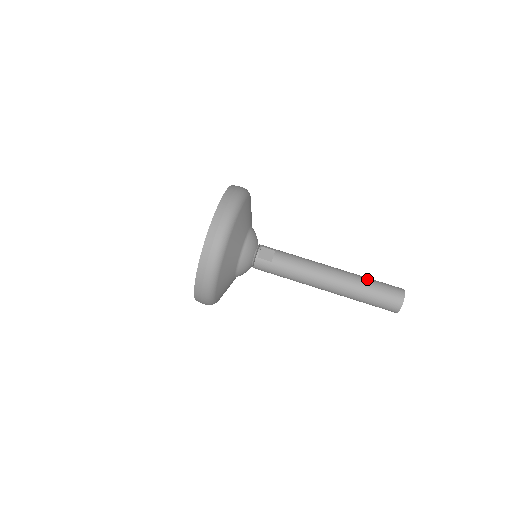
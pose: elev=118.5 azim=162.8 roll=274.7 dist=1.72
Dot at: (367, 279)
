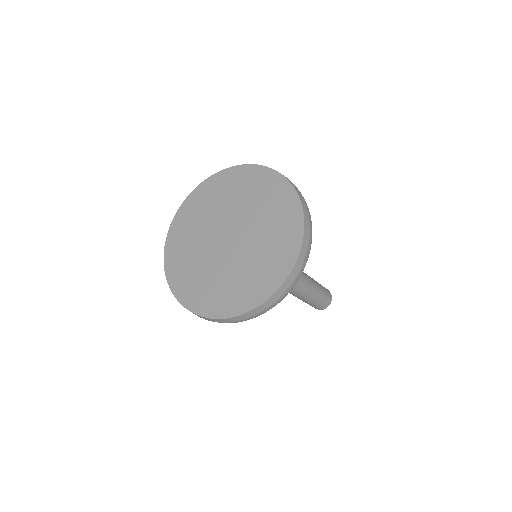
Dot at: occluded
